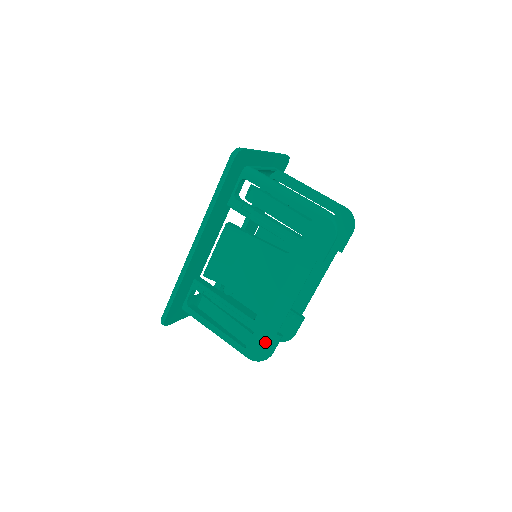
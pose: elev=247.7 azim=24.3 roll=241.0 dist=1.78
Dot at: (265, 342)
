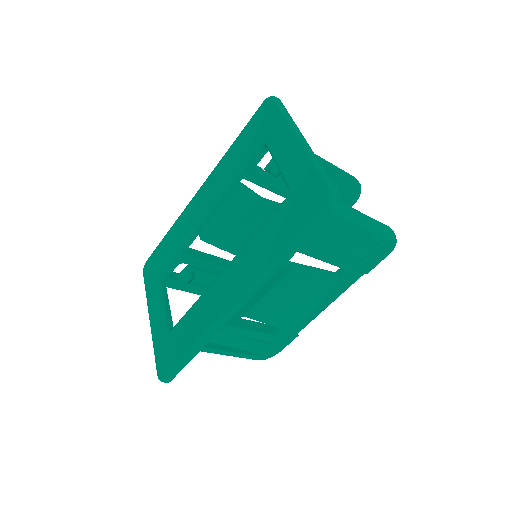
Dot at: (281, 345)
